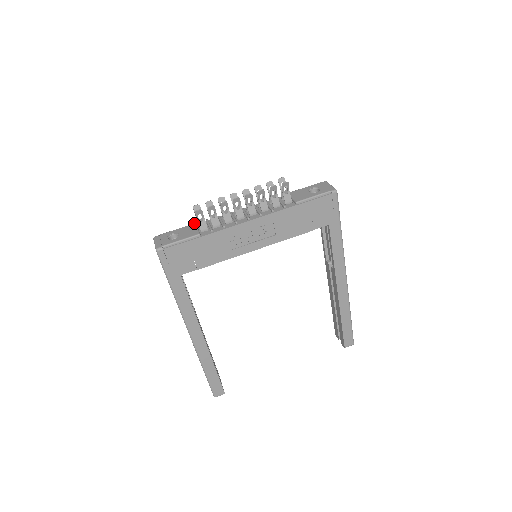
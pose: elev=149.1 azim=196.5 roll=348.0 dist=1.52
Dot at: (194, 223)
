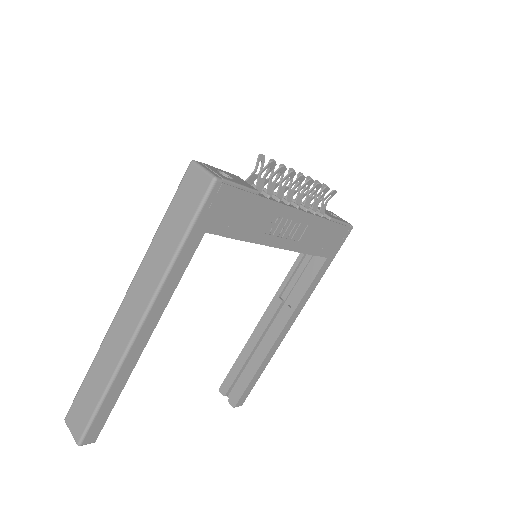
Dot at: occluded
